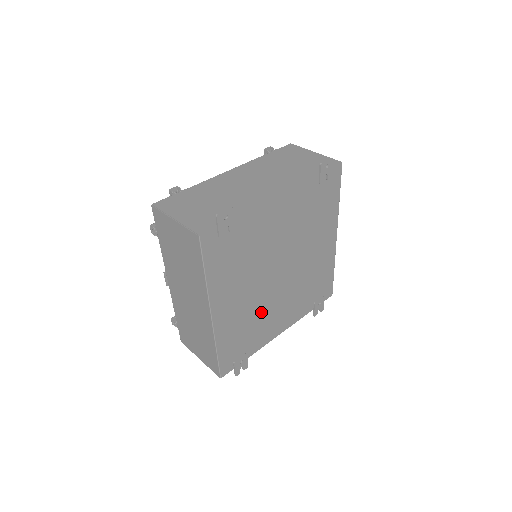
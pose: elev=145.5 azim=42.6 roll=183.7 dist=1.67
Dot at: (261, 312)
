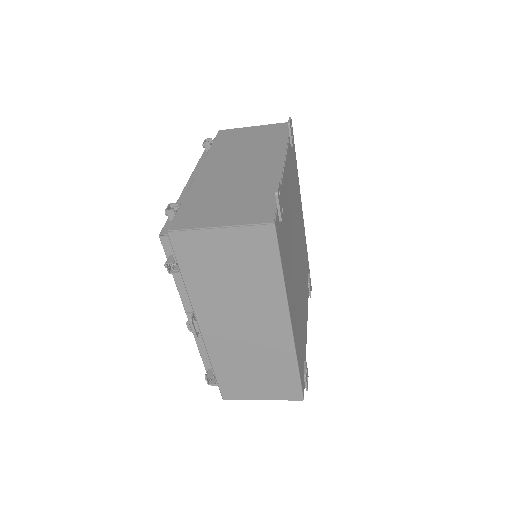
Dot at: (300, 306)
